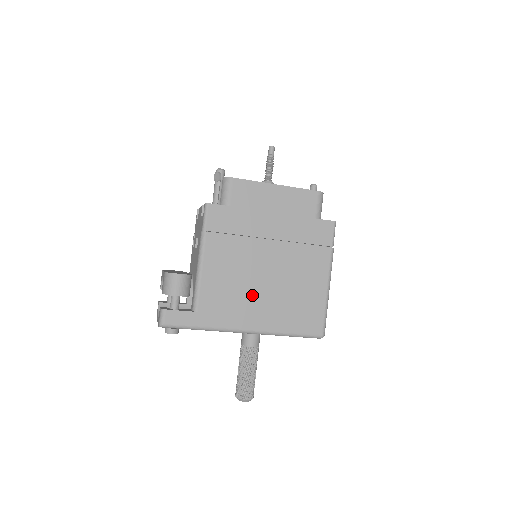
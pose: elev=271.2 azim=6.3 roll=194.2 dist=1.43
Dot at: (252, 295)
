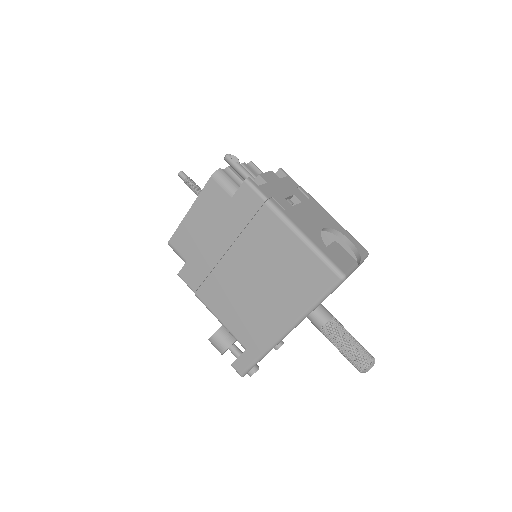
Dot at: (260, 303)
